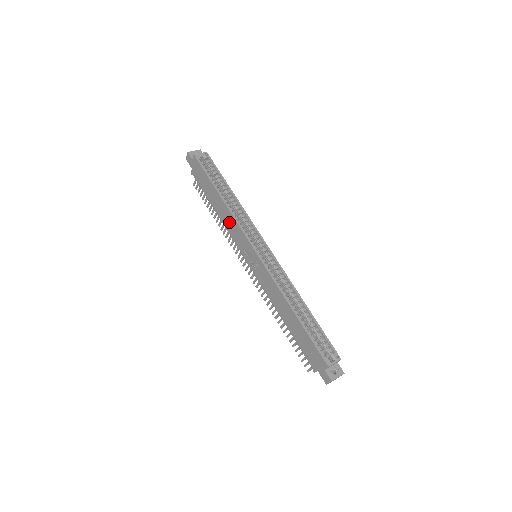
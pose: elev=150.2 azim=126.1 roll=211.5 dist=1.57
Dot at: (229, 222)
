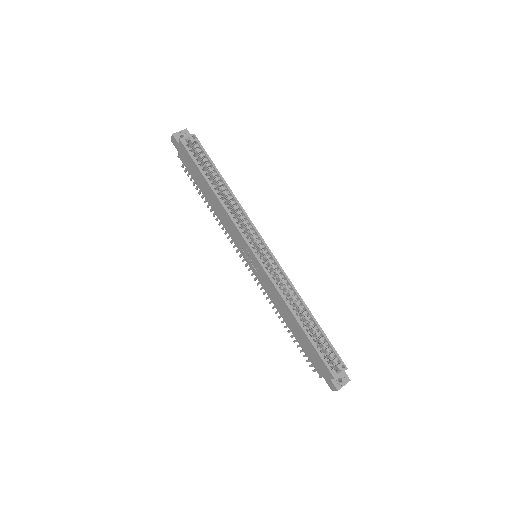
Dot at: (225, 219)
